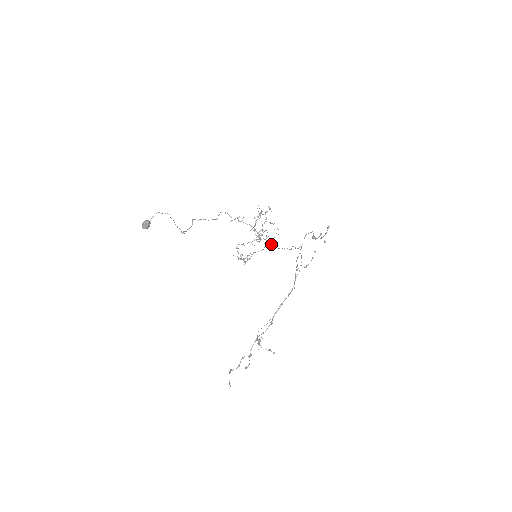
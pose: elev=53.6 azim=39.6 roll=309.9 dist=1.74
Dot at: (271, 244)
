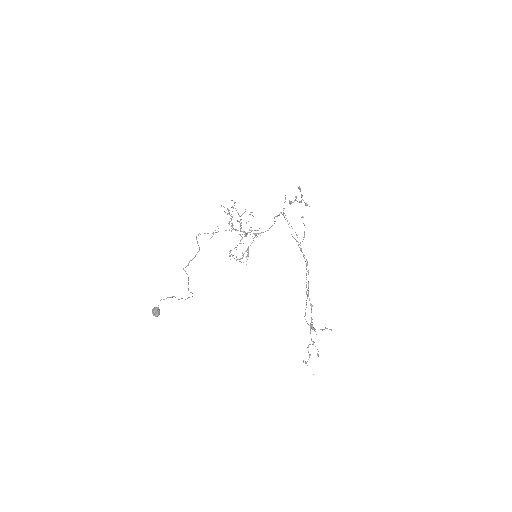
Dot at: (258, 233)
